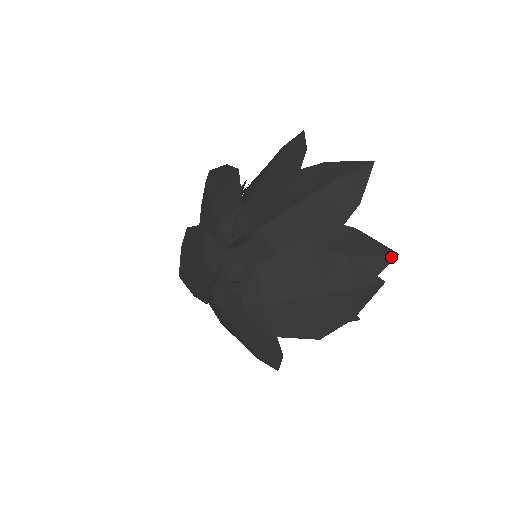
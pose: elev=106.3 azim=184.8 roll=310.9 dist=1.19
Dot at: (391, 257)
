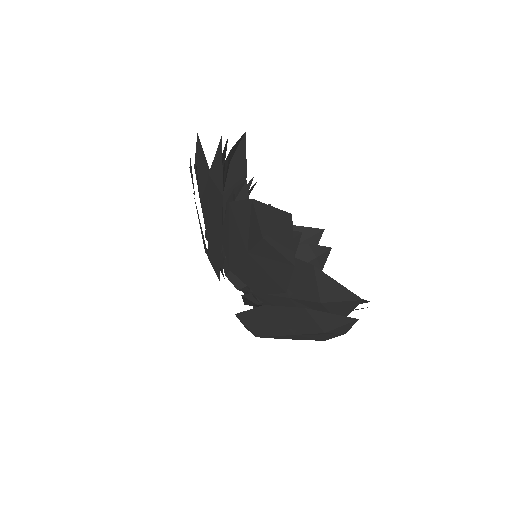
Dot at: (355, 302)
